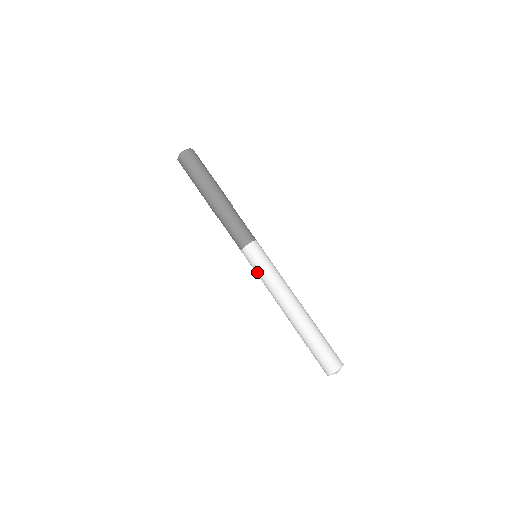
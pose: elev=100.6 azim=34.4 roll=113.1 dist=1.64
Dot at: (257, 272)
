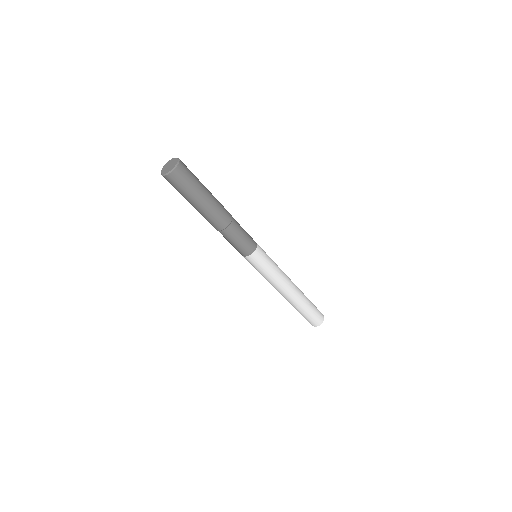
Dot at: occluded
